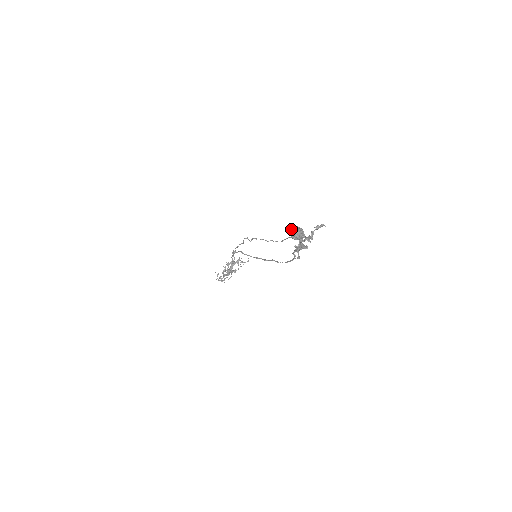
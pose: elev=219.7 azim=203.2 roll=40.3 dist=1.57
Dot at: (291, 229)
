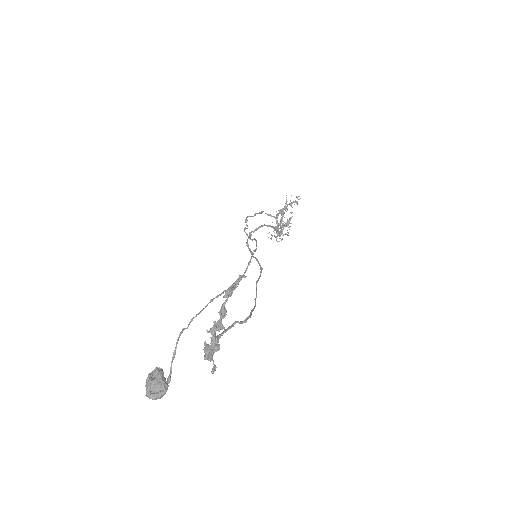
Dot at: (150, 376)
